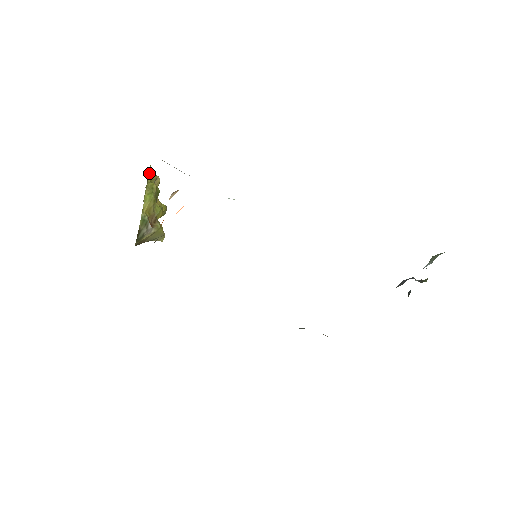
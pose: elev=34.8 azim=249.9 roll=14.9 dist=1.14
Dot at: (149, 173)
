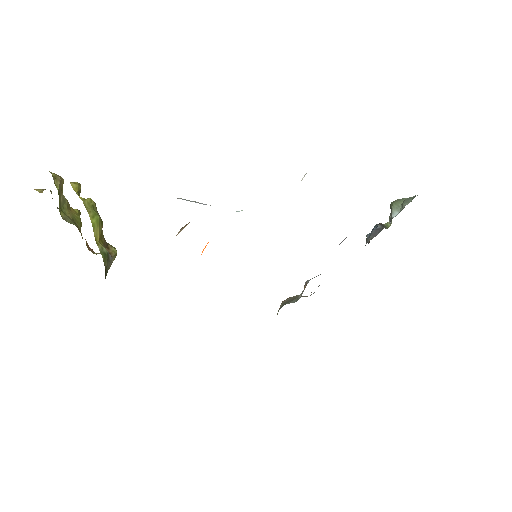
Dot at: occluded
